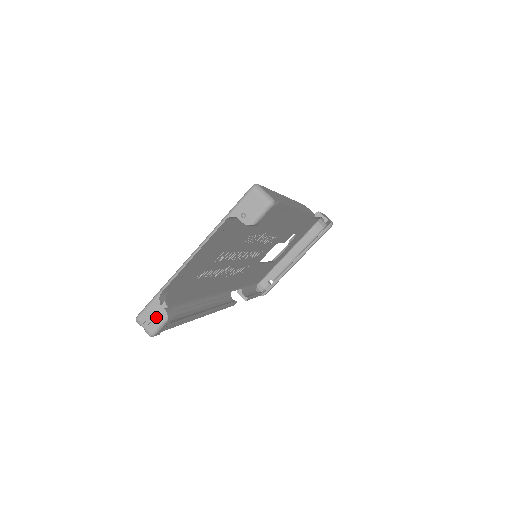
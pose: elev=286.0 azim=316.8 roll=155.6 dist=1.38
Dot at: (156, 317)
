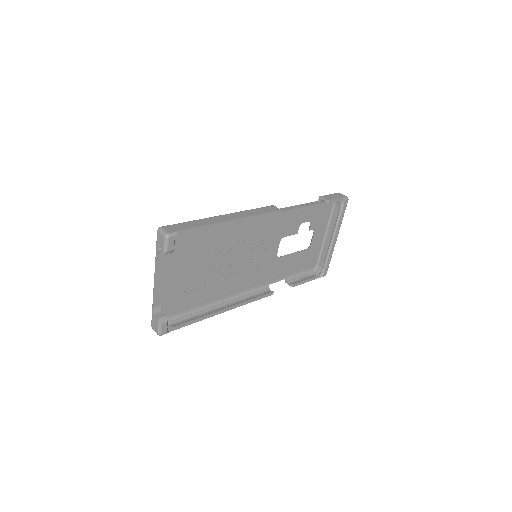
Dot at: (156, 323)
